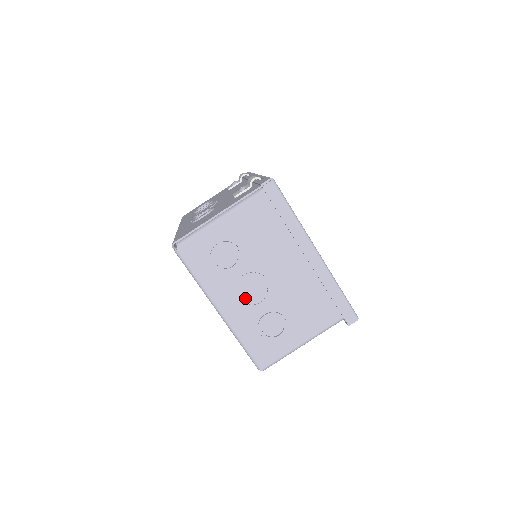
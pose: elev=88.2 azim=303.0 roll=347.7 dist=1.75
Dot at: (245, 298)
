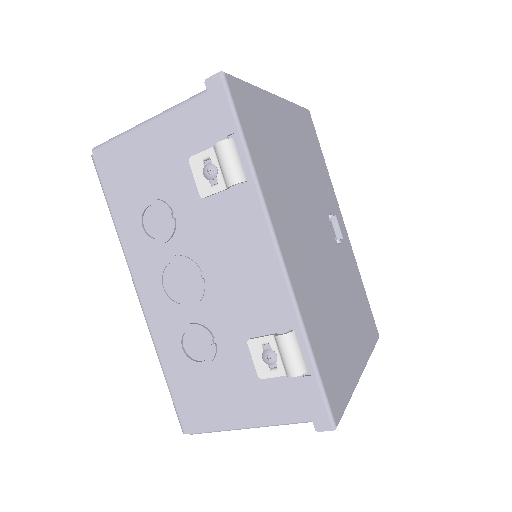
Dot at: occluded
